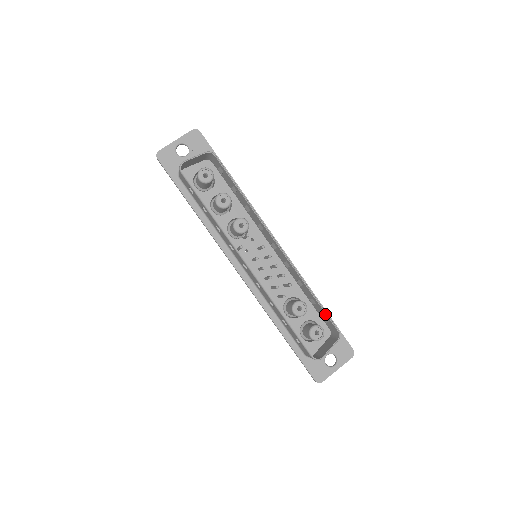
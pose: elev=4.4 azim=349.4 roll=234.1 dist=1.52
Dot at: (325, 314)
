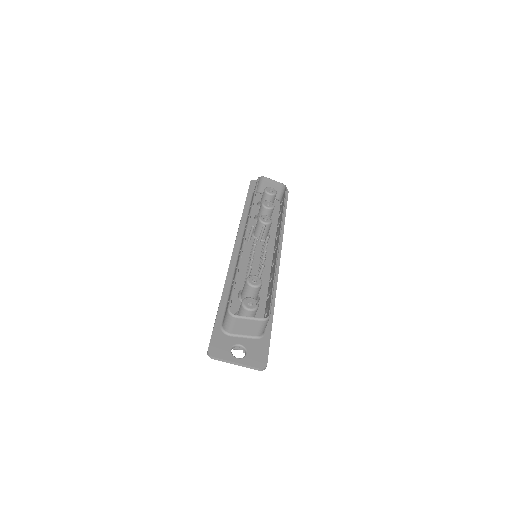
Dot at: (271, 299)
